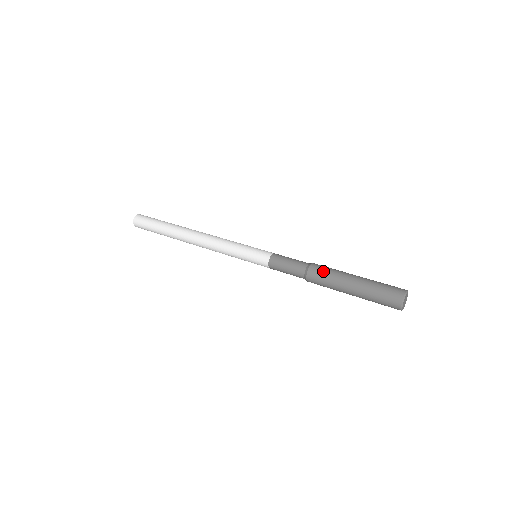
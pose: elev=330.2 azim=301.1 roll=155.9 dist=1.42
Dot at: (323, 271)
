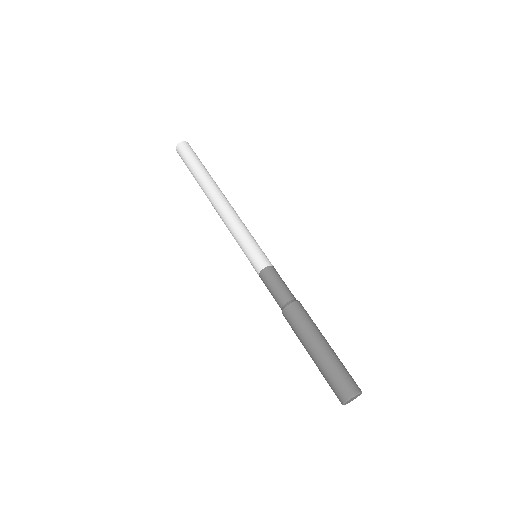
Dot at: (300, 316)
